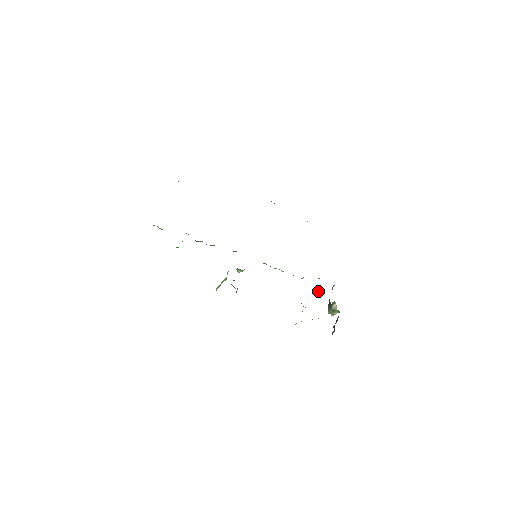
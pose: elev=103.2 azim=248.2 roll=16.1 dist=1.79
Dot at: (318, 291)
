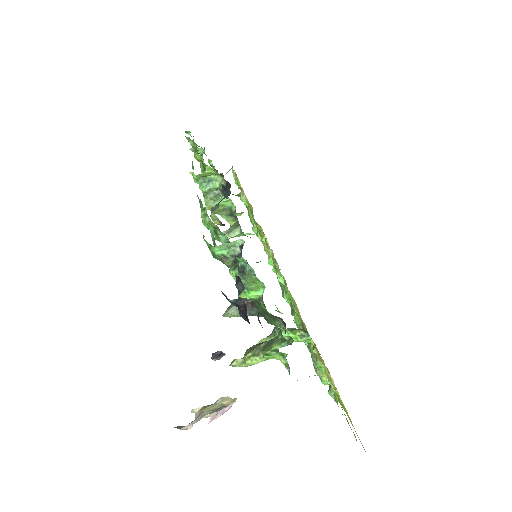
Dot at: occluded
